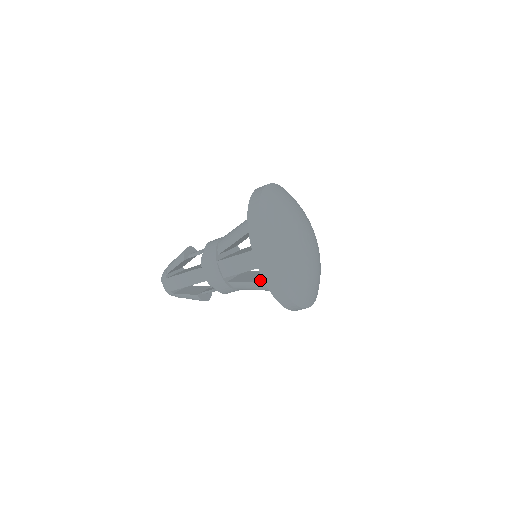
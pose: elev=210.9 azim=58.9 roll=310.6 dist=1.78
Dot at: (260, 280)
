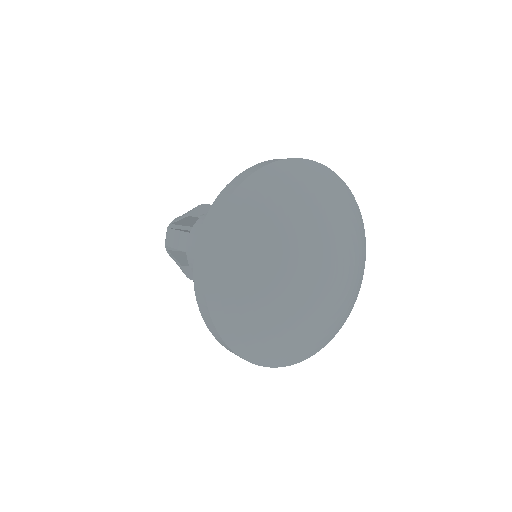
Dot at: occluded
